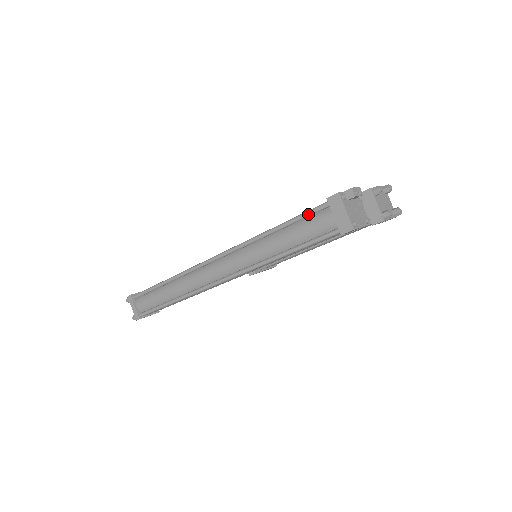
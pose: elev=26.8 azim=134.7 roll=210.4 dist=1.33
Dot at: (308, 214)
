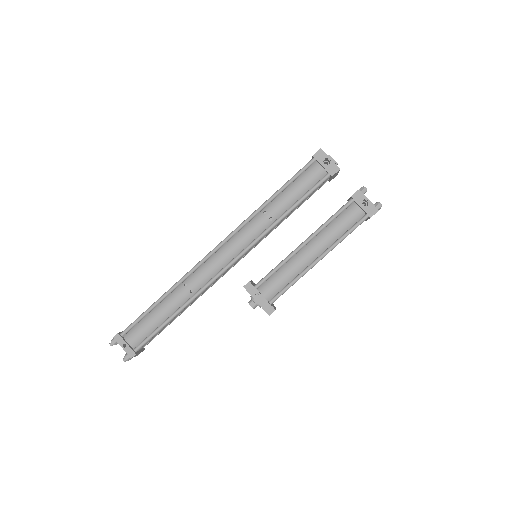
Dot at: occluded
